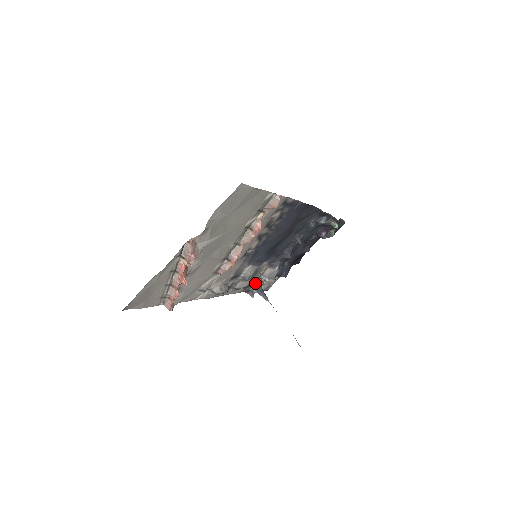
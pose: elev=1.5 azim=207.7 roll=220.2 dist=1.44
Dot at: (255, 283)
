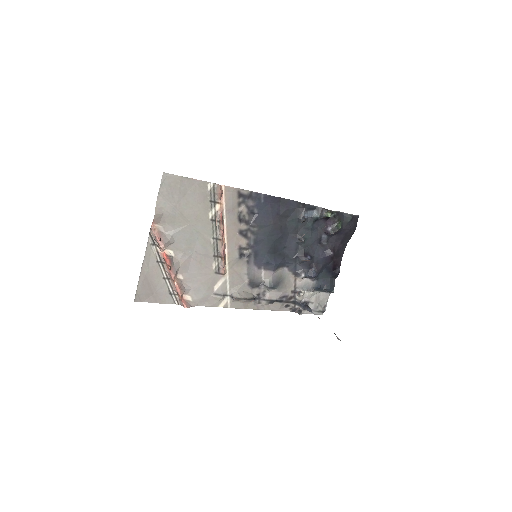
Dot at: (296, 299)
